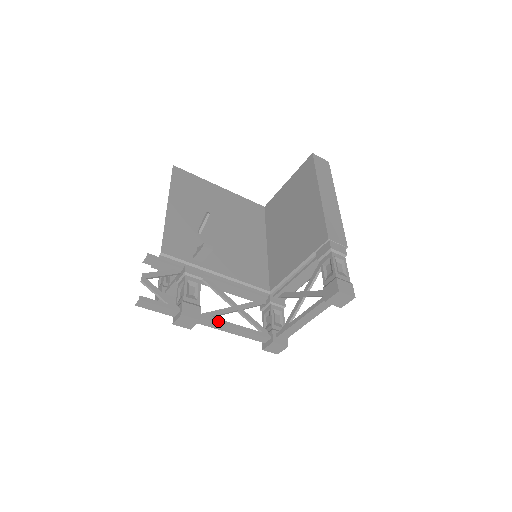
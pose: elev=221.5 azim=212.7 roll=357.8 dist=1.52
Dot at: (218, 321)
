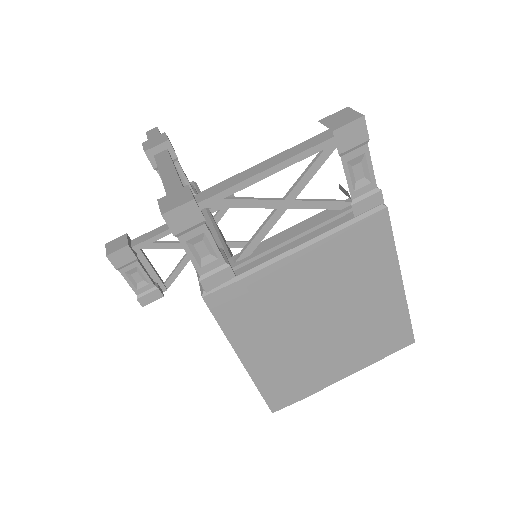
Dot at: occluded
